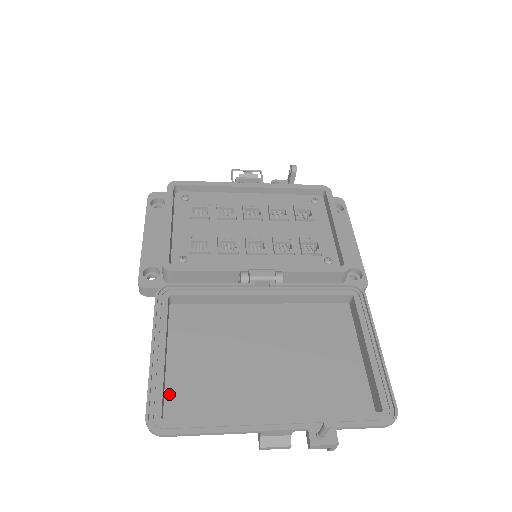
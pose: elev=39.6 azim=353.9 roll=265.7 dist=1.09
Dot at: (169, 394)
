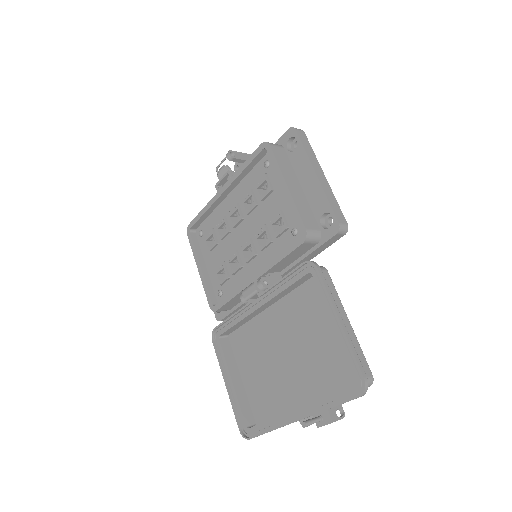
Dot at: (251, 403)
